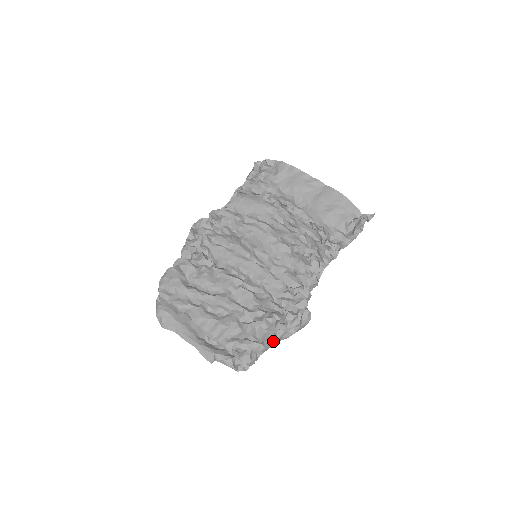
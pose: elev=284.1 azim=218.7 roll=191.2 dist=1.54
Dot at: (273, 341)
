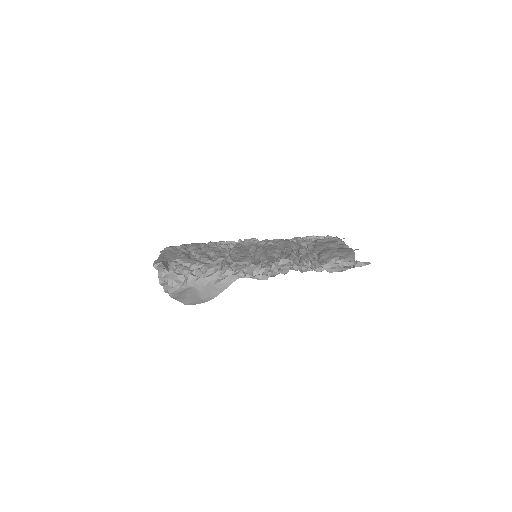
Dot at: (200, 277)
